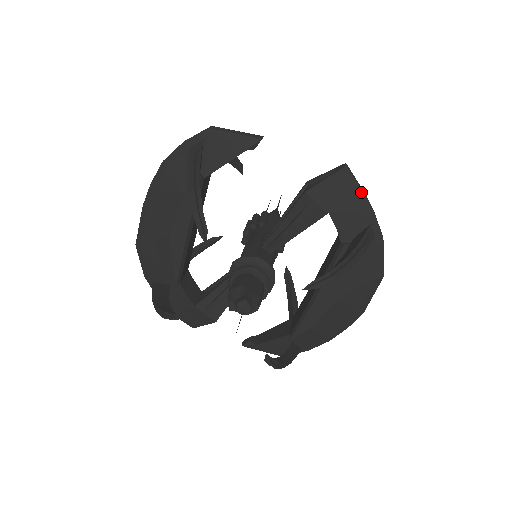
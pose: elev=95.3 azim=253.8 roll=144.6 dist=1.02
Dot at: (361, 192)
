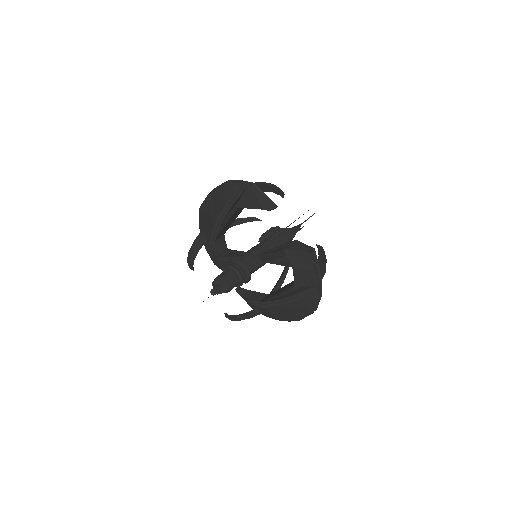
Dot at: (315, 269)
